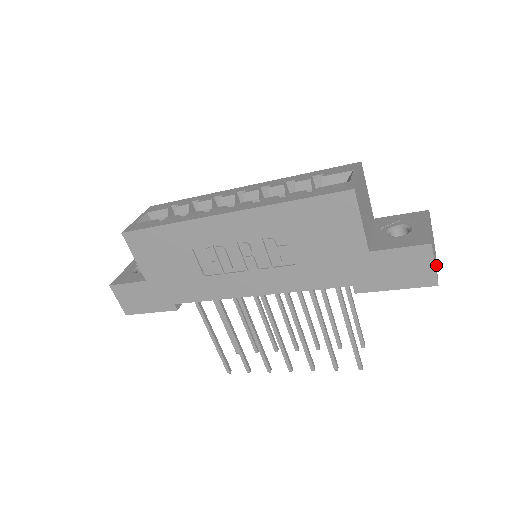
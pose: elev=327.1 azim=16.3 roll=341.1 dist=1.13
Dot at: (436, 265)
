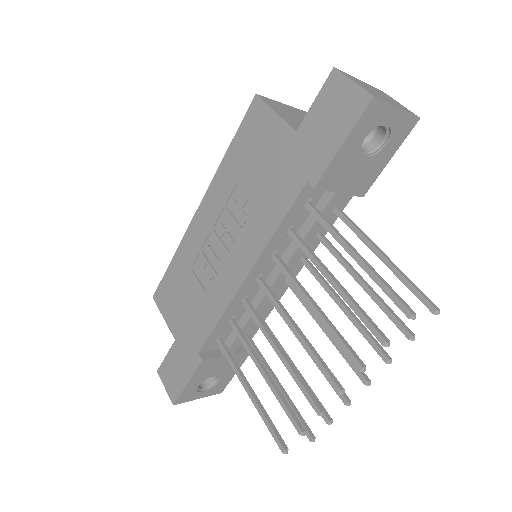
Dot at: (390, 103)
